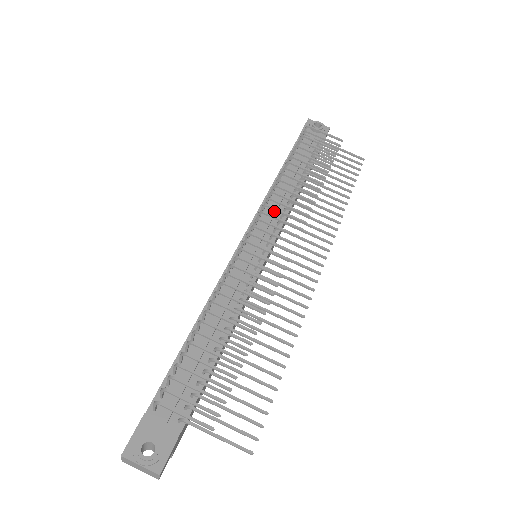
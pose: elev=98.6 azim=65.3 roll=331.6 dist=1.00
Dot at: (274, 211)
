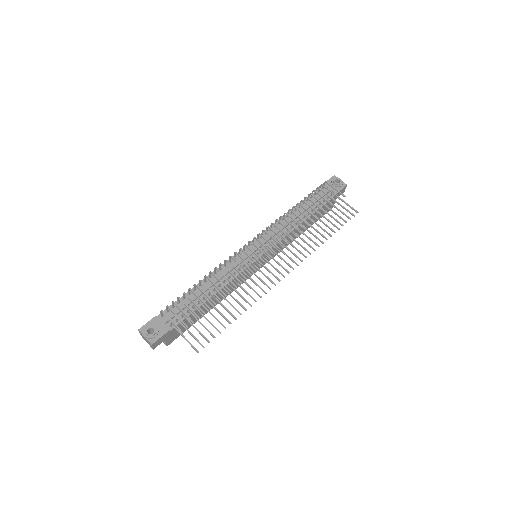
Dot at: (277, 232)
